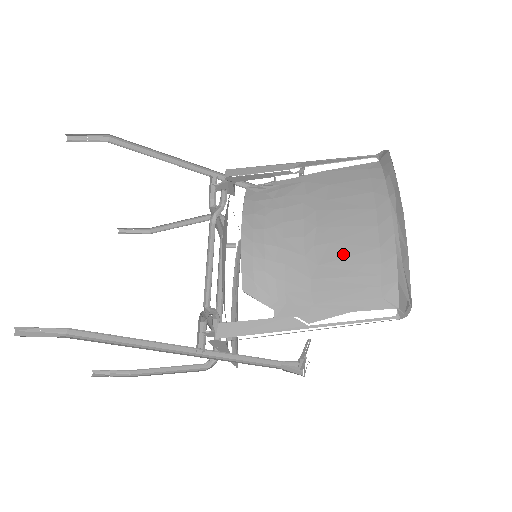
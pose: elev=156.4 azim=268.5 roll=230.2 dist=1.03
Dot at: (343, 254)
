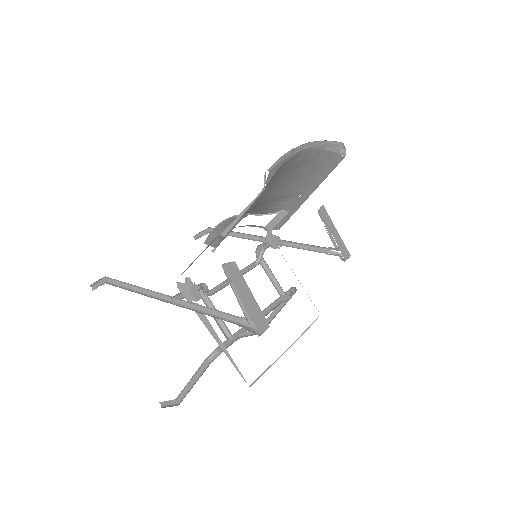
Dot at: occluded
